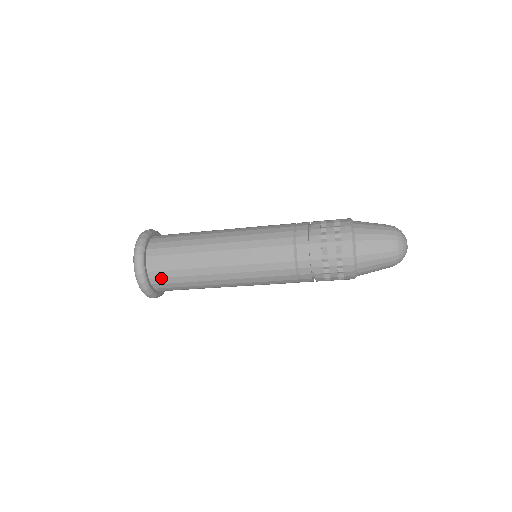
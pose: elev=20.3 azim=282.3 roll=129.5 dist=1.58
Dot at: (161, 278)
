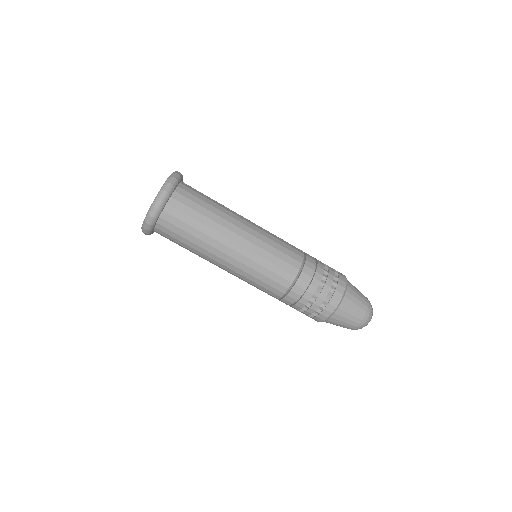
Dot at: (192, 188)
